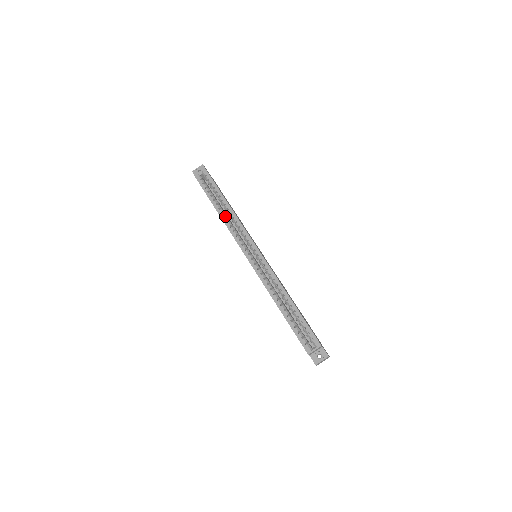
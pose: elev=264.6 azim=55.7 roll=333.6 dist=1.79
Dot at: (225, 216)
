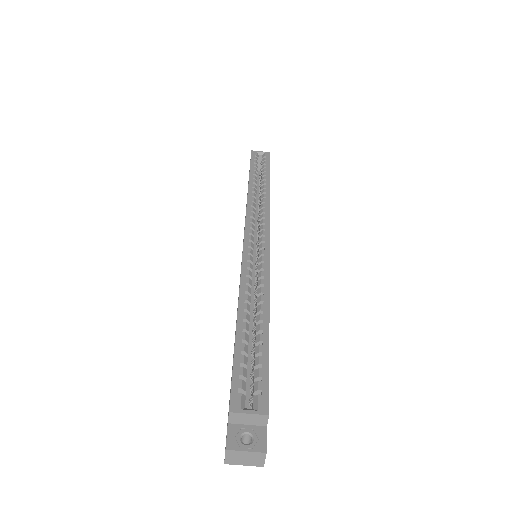
Dot at: (255, 191)
